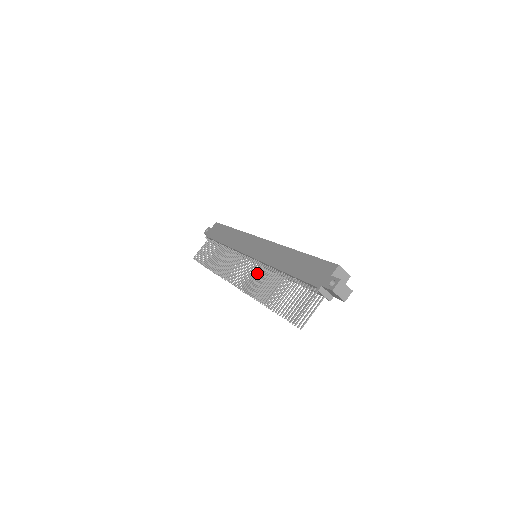
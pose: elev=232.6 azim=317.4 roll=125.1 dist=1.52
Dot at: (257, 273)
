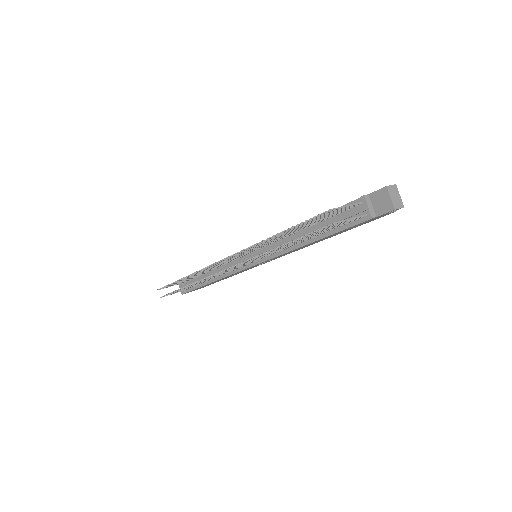
Dot at: occluded
